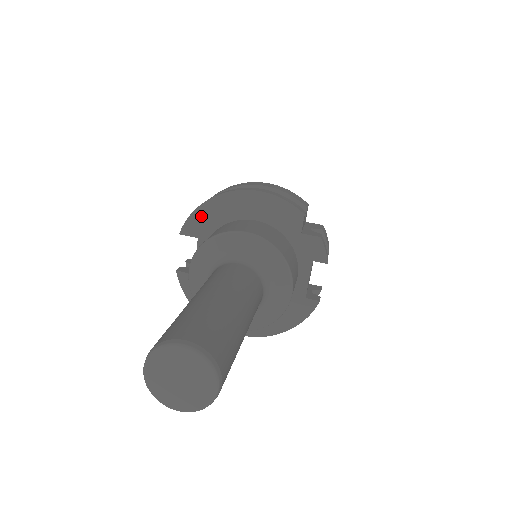
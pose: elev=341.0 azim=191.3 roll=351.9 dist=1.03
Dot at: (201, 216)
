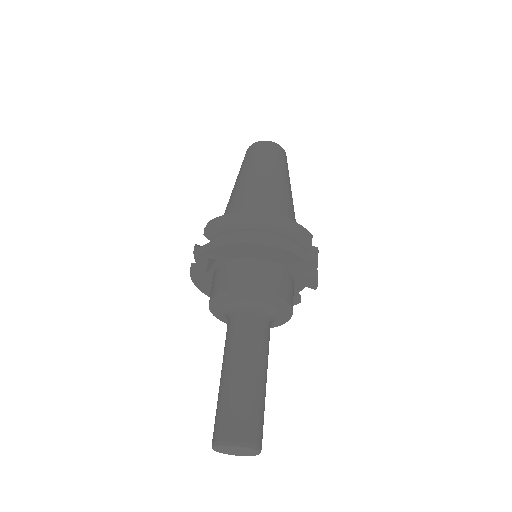
Dot at: (224, 250)
